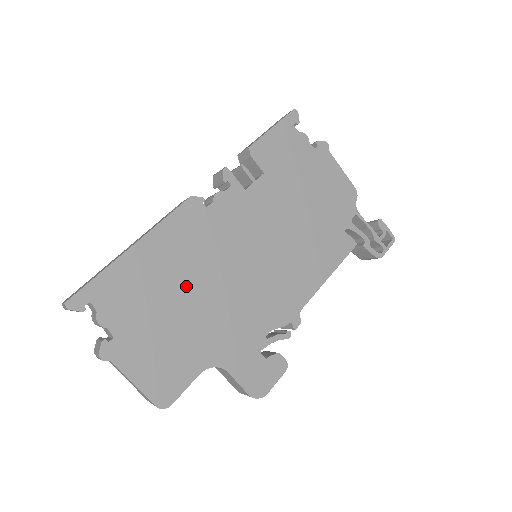
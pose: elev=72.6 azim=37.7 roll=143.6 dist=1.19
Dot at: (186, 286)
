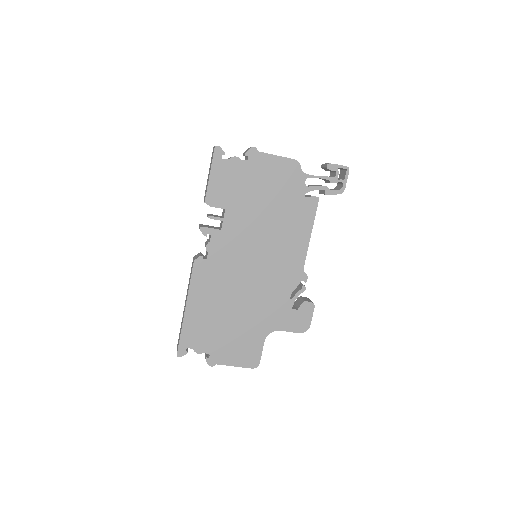
Dot at: (226, 307)
